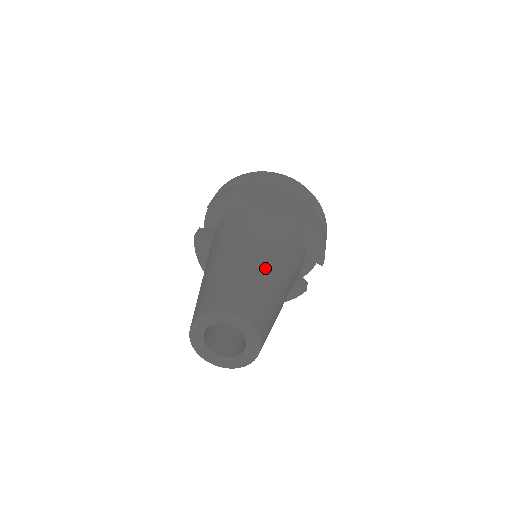
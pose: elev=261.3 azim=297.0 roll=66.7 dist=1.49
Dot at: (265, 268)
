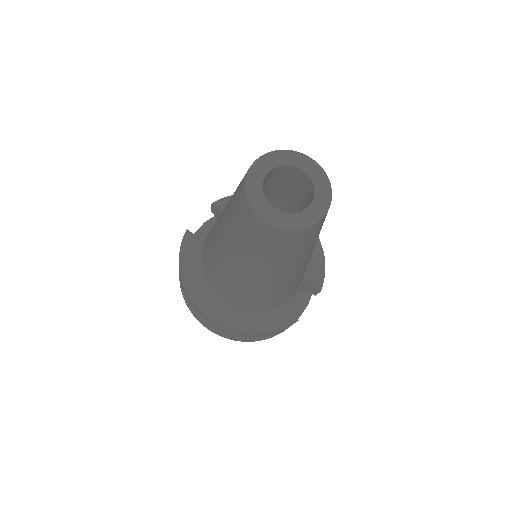
Dot at: occluded
